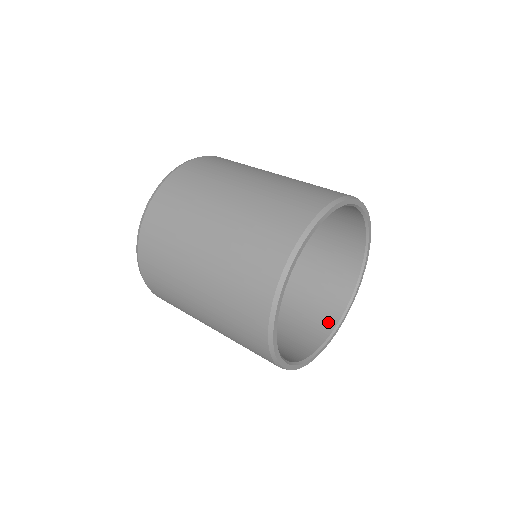
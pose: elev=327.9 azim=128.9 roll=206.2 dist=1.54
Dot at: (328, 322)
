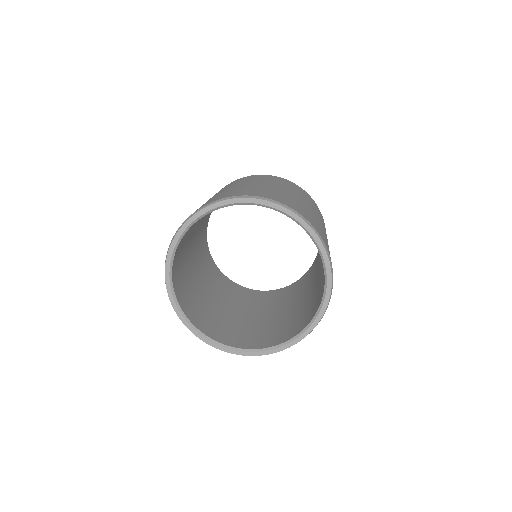
Dot at: (243, 344)
